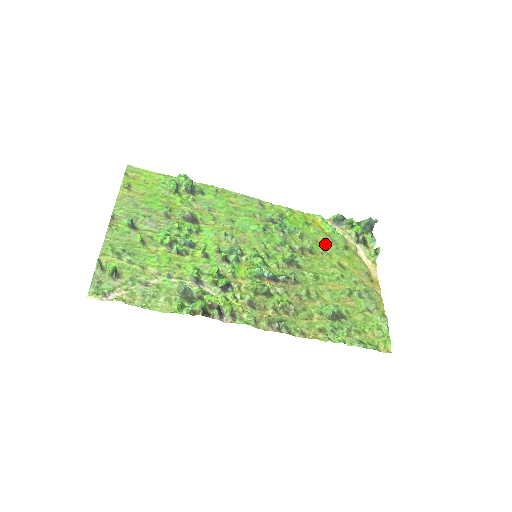
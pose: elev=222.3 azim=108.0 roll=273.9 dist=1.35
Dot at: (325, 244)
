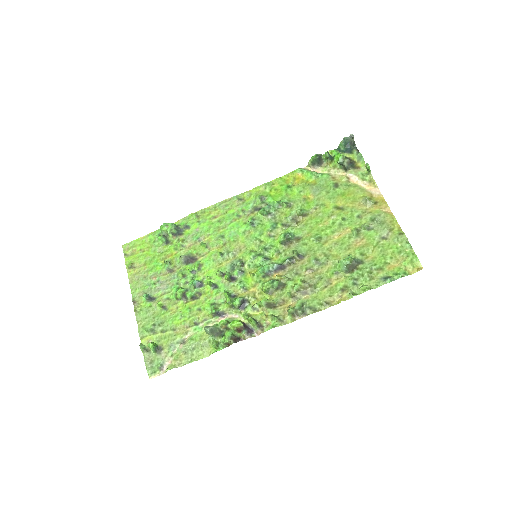
Dot at: (314, 196)
